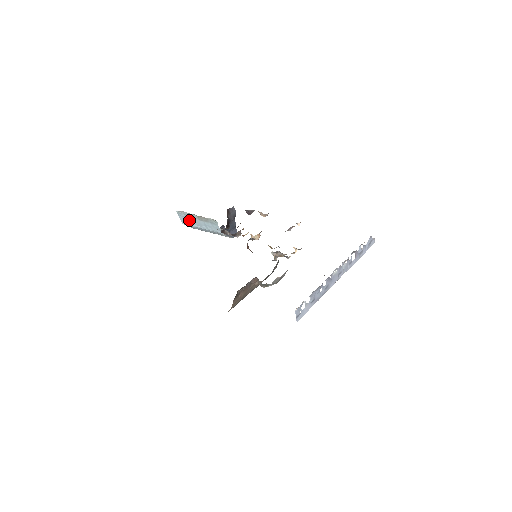
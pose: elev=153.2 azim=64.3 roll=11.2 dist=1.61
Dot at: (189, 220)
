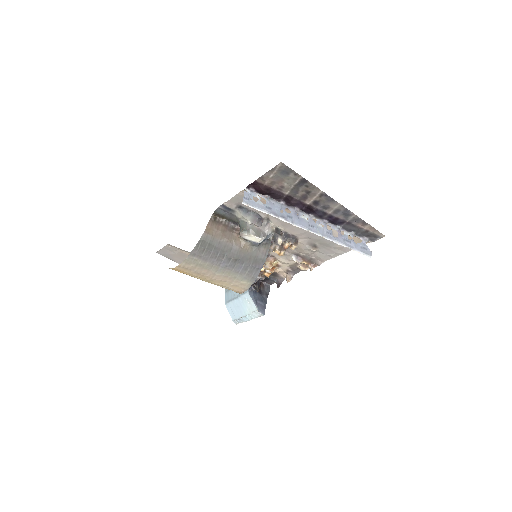
Dot at: (230, 294)
